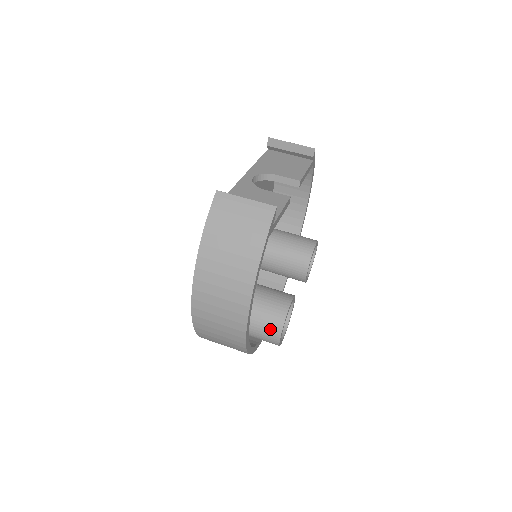
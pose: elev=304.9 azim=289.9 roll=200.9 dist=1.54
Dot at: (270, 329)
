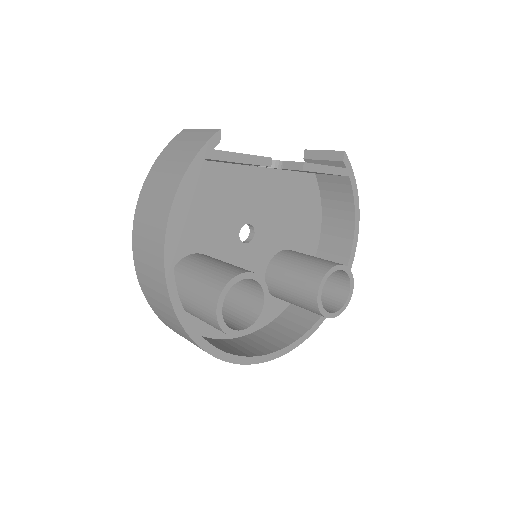
Dot at: (209, 296)
